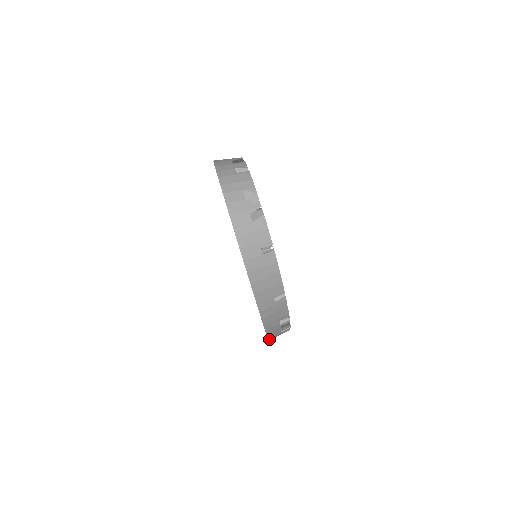
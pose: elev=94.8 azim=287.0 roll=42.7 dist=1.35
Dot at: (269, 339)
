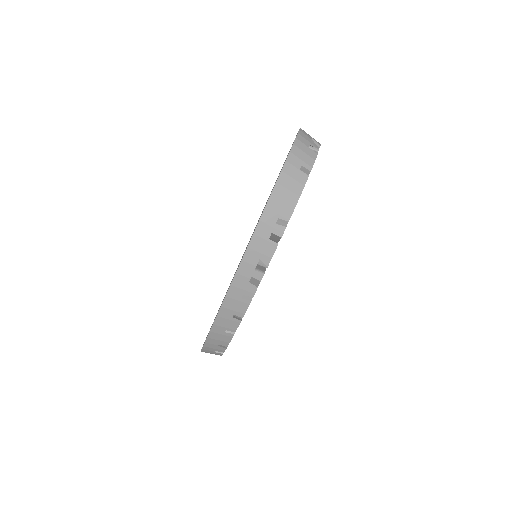
Dot at: (223, 305)
